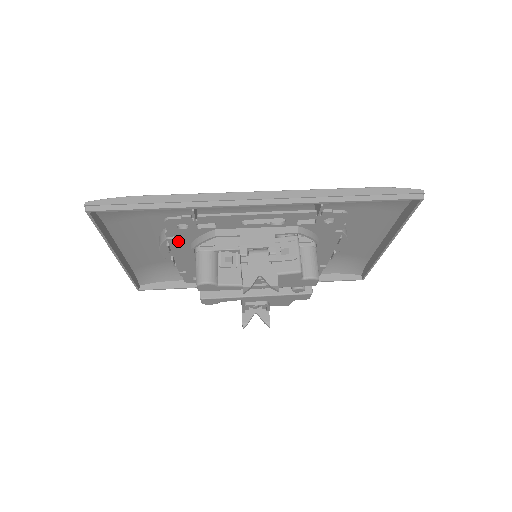
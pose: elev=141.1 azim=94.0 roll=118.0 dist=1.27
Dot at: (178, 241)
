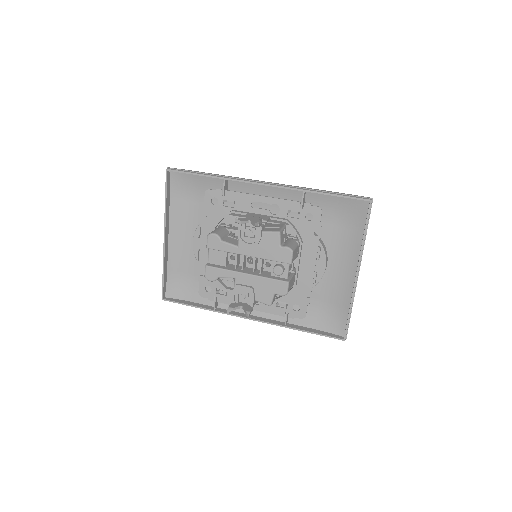
Dot at: (208, 221)
